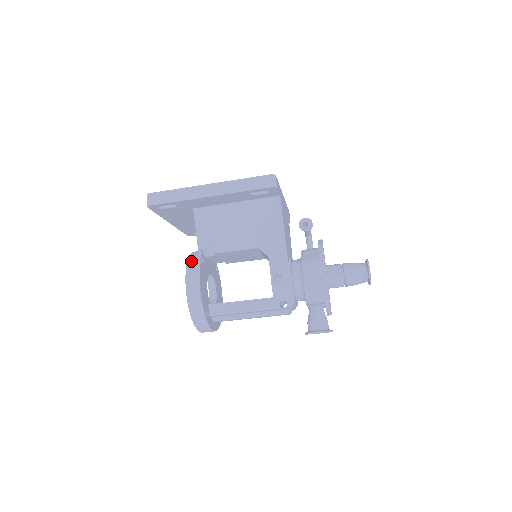
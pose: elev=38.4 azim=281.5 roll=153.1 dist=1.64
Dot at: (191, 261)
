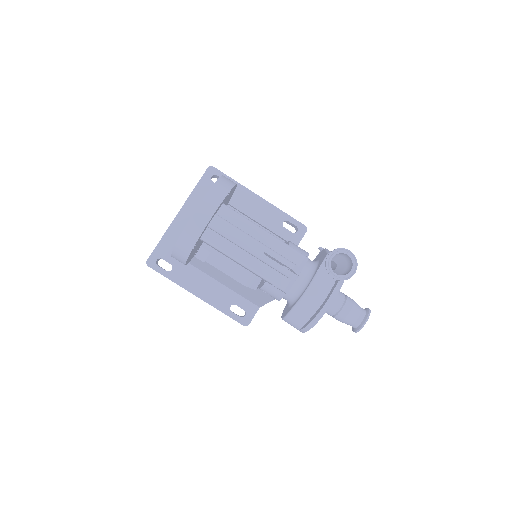
Dot at: occluded
